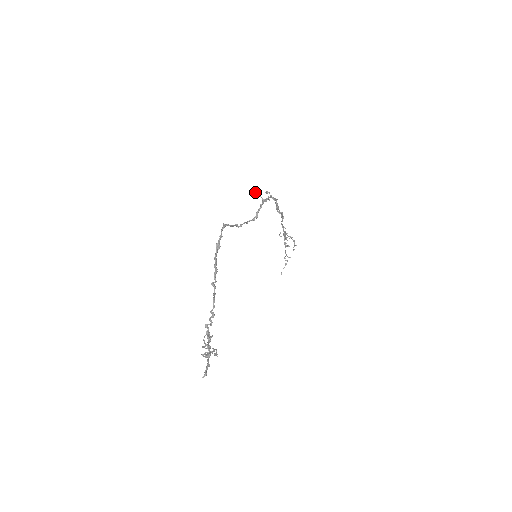
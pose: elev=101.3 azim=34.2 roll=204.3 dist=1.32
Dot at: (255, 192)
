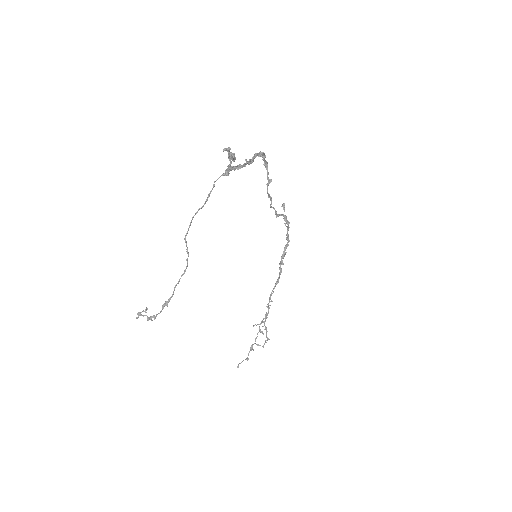
Dot at: (281, 206)
